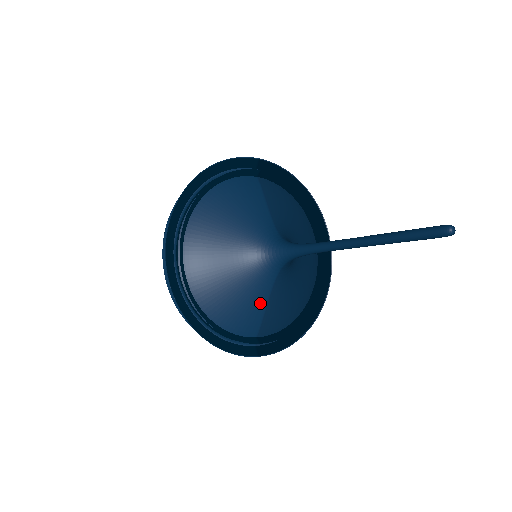
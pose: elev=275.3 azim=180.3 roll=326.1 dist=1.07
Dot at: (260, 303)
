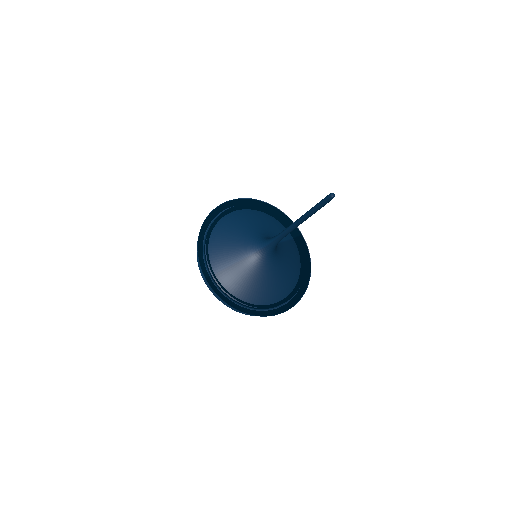
Dot at: (235, 257)
